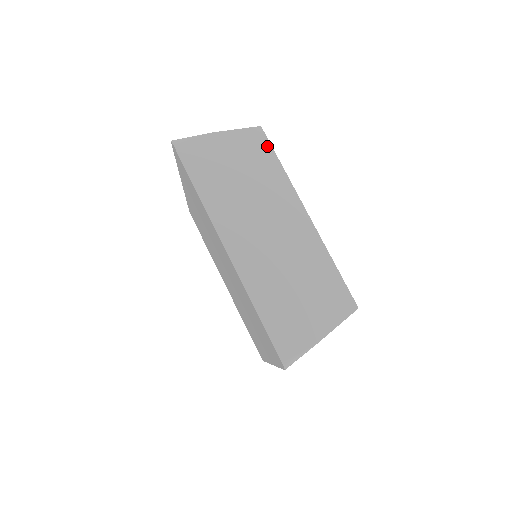
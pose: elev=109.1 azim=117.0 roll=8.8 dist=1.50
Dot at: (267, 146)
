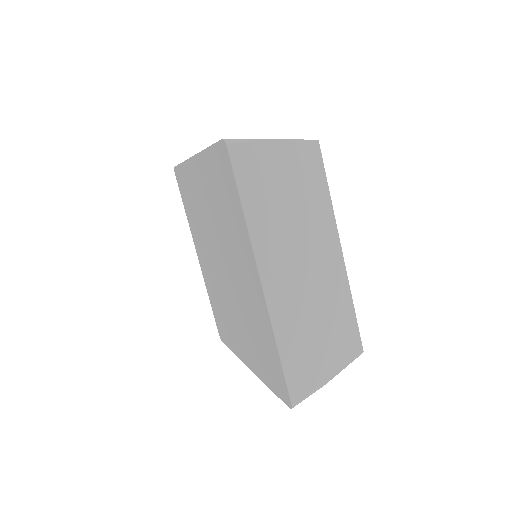
Dot at: (320, 166)
